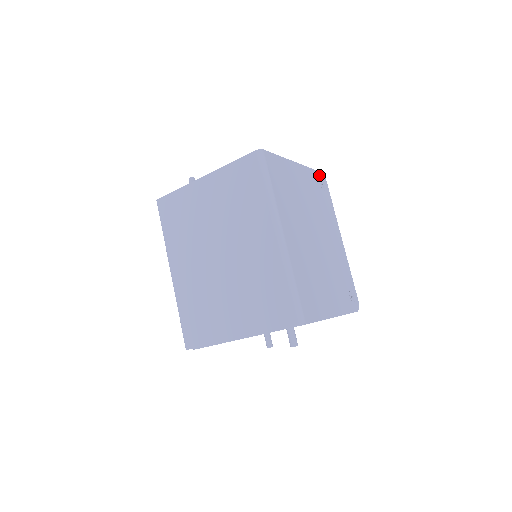
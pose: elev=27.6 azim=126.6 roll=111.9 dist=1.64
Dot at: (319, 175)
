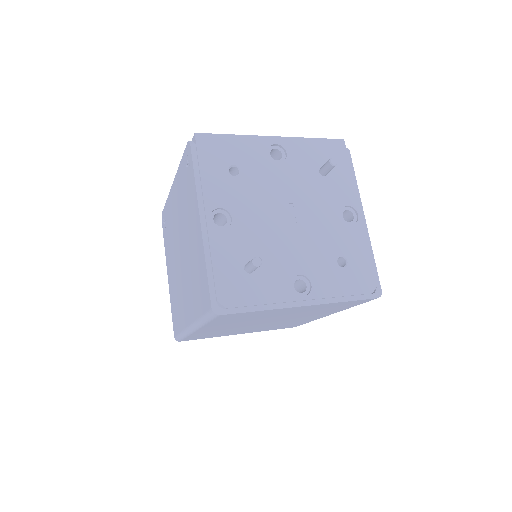
Dot at: occluded
